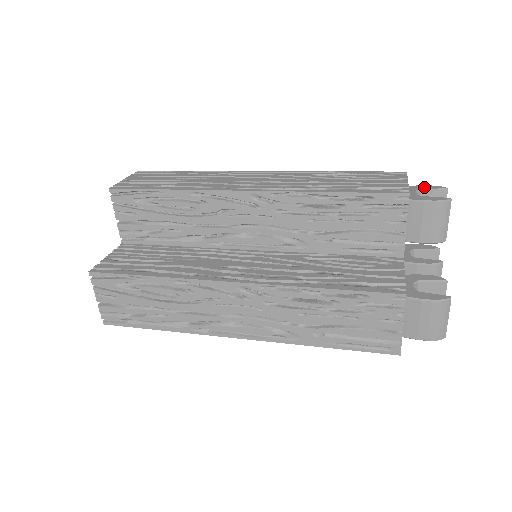
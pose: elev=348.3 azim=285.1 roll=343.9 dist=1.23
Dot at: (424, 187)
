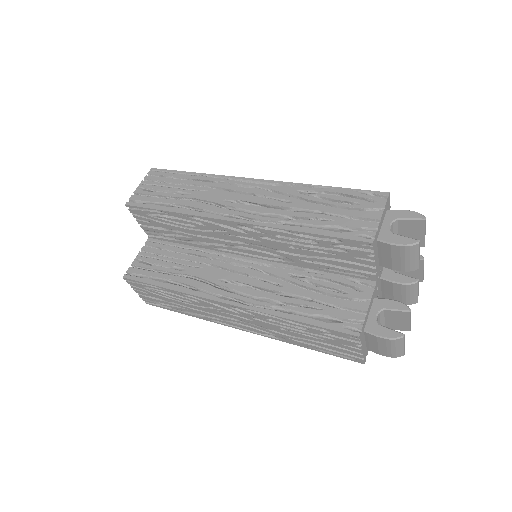
Dot at: (402, 214)
